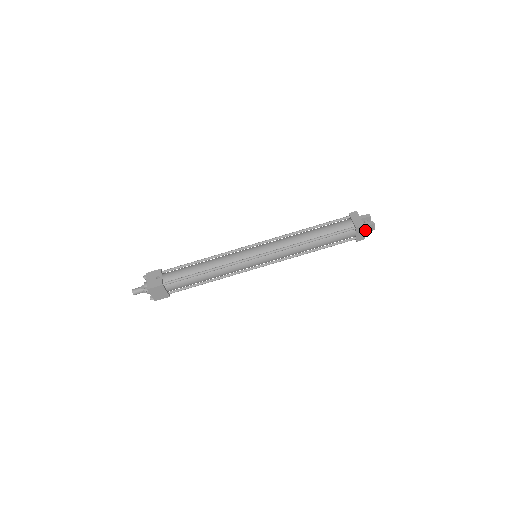
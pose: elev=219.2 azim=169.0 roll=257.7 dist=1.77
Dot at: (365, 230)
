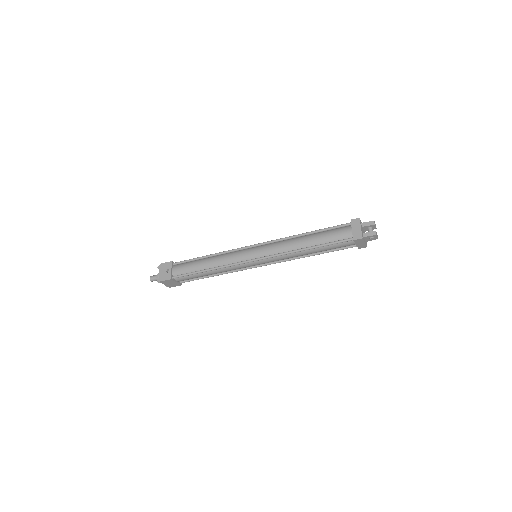
Dot at: (367, 239)
